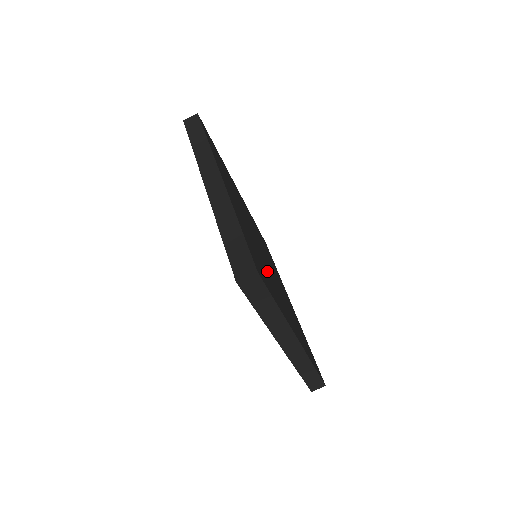
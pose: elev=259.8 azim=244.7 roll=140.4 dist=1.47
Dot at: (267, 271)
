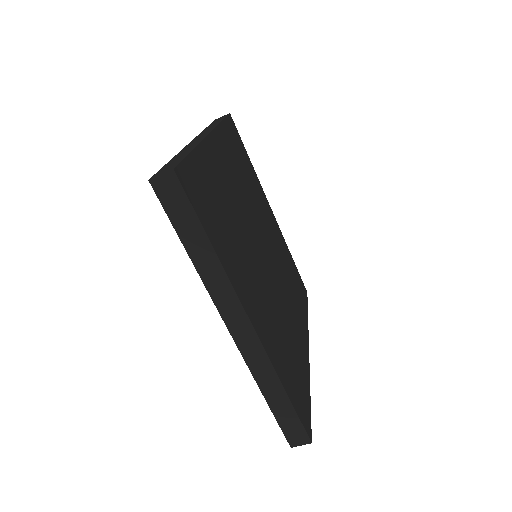
Dot at: (286, 326)
